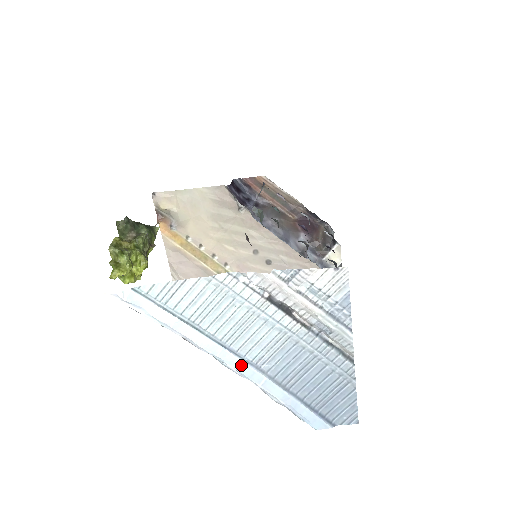
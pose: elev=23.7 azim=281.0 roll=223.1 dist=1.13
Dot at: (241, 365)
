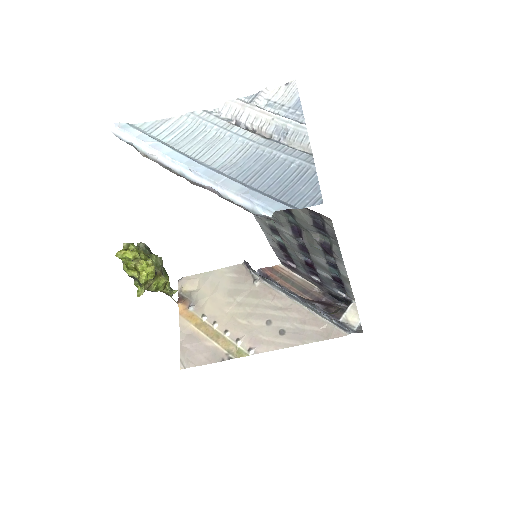
Dot at: (203, 169)
